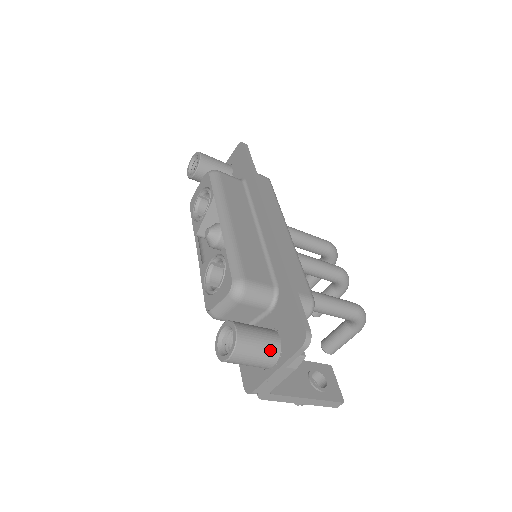
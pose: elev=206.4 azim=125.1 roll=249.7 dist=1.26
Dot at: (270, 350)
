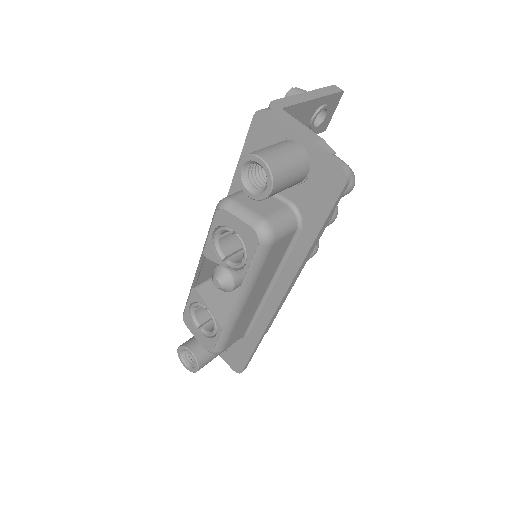
Dot at: occluded
